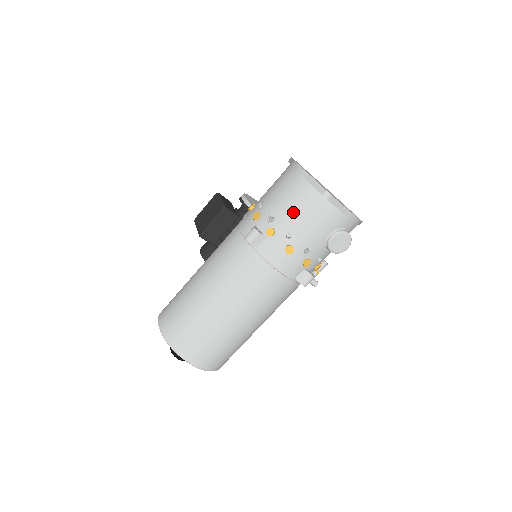
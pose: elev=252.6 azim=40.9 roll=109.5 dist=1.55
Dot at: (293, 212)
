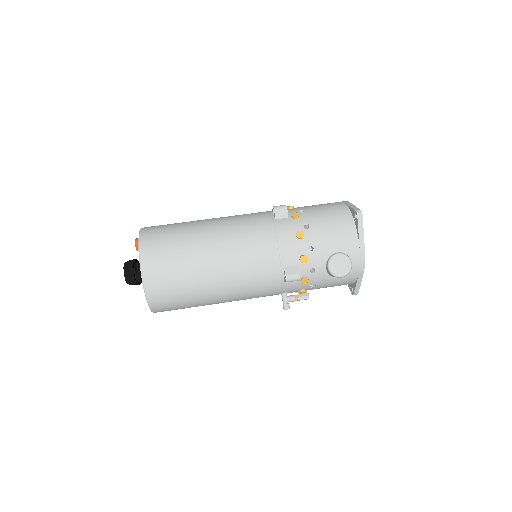
Dot at: (323, 215)
